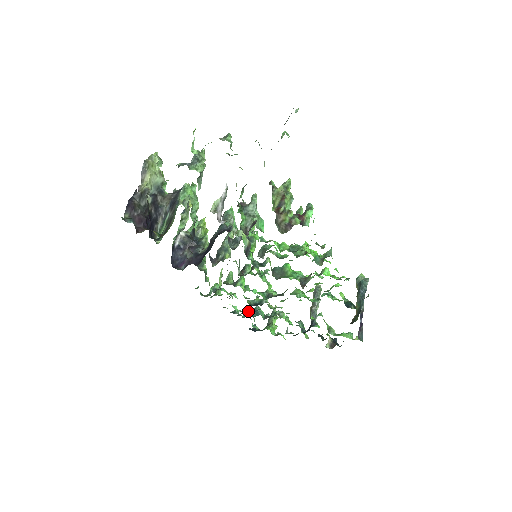
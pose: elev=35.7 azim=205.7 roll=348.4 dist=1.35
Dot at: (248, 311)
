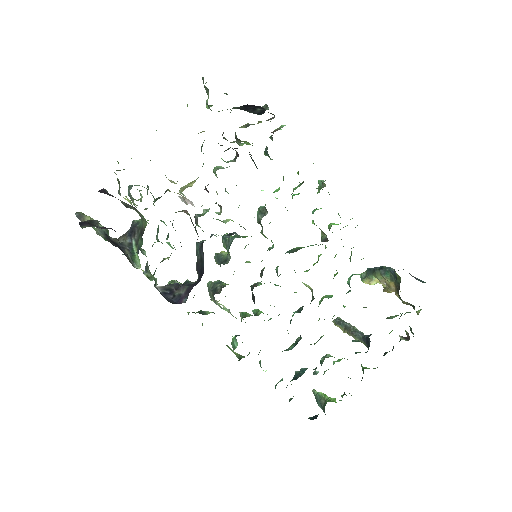
Dot at: (291, 380)
